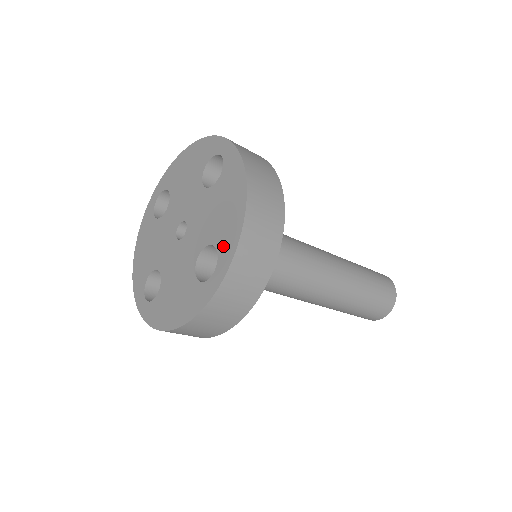
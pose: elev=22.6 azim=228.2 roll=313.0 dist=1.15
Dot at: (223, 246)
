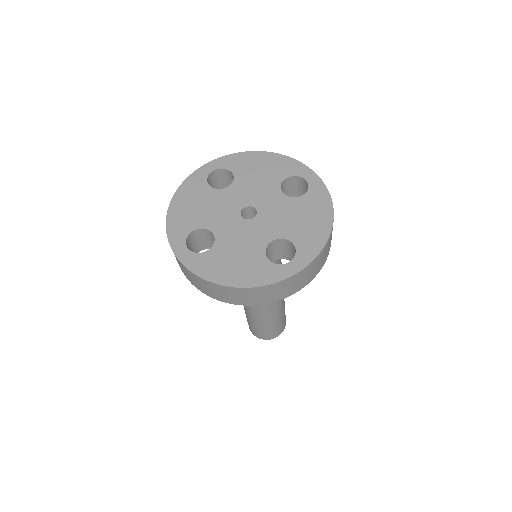
Dot at: (303, 247)
